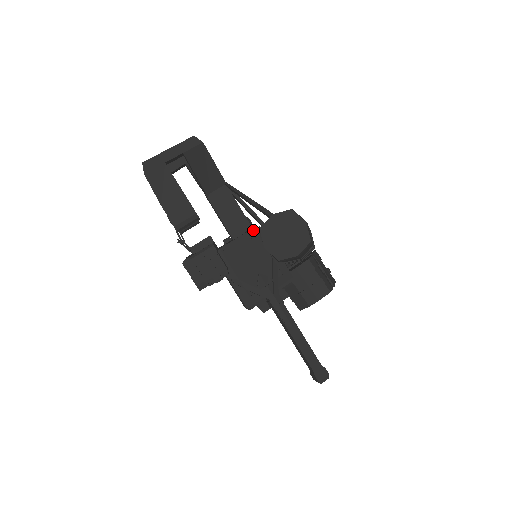
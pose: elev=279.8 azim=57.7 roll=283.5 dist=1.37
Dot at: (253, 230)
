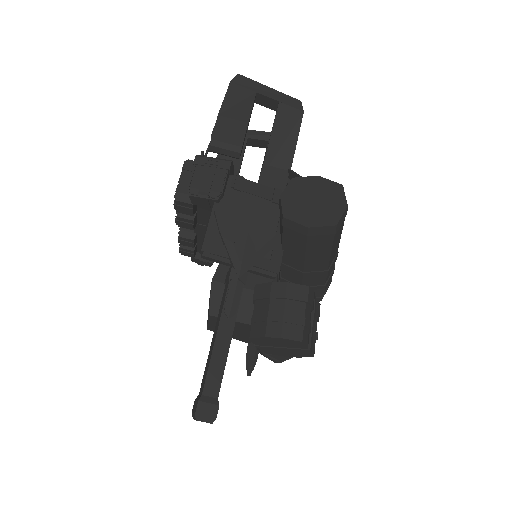
Dot at: occluded
